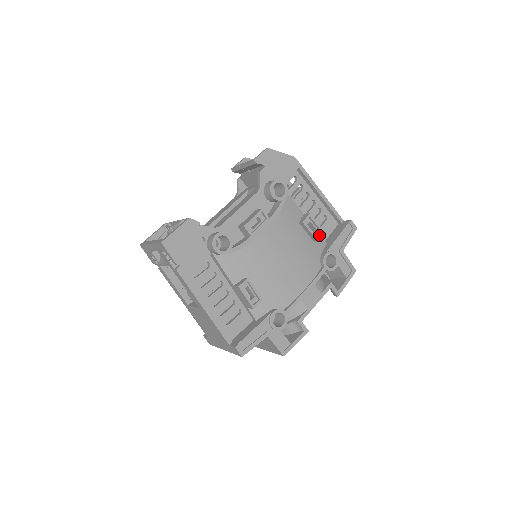
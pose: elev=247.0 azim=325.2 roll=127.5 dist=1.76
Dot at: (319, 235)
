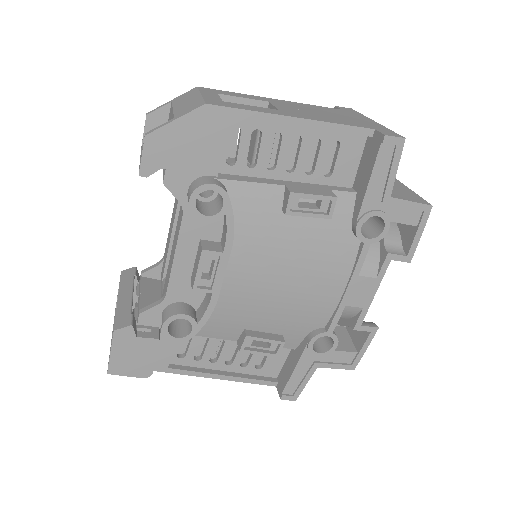
Dot at: (329, 207)
